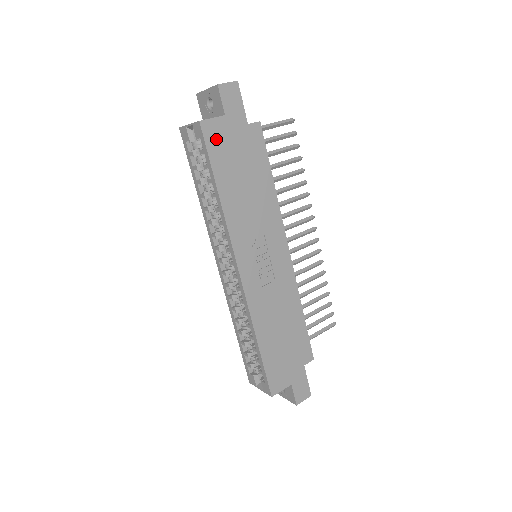
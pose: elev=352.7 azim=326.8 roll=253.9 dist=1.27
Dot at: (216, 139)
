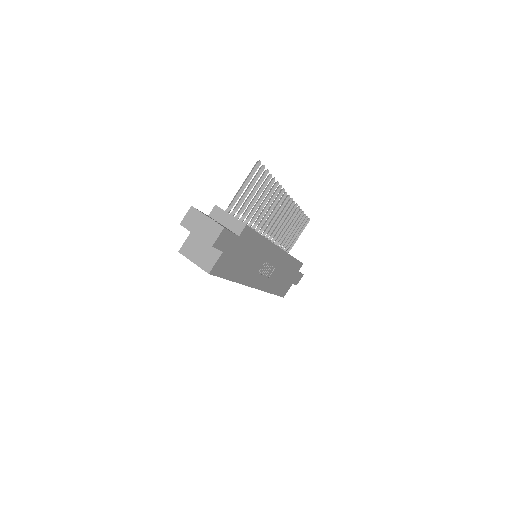
Dot at: (222, 267)
